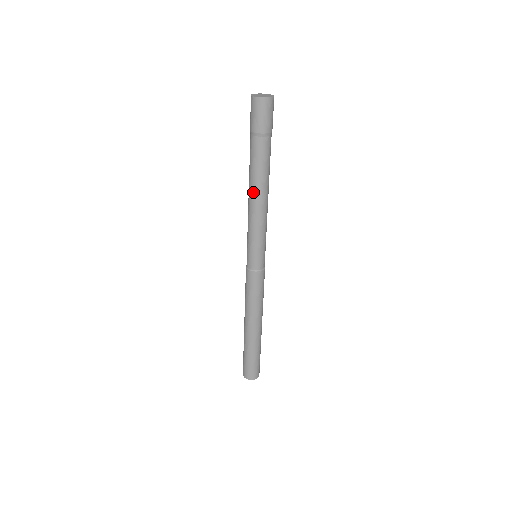
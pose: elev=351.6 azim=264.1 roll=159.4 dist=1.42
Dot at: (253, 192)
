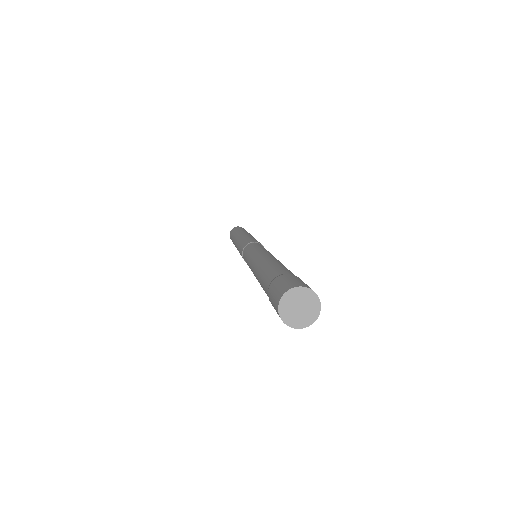
Dot at: occluded
